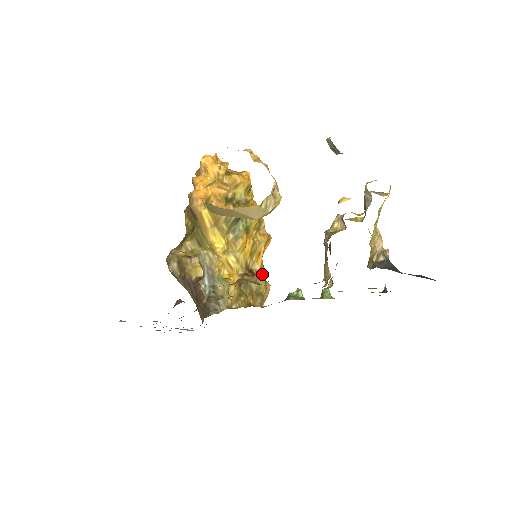
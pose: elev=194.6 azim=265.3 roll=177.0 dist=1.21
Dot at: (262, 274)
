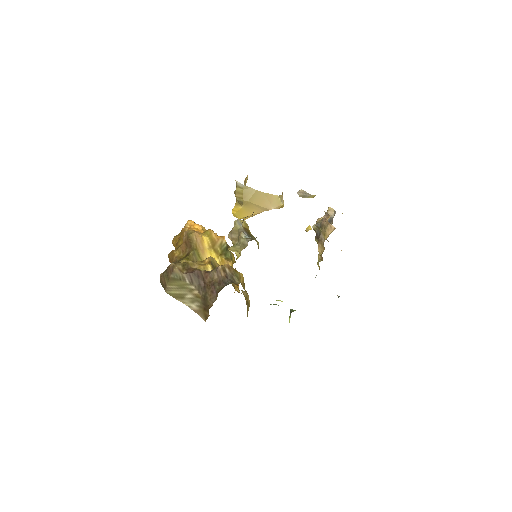
Dot at: occluded
